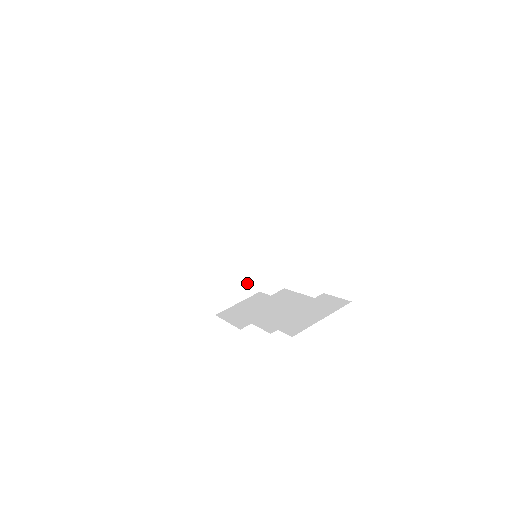
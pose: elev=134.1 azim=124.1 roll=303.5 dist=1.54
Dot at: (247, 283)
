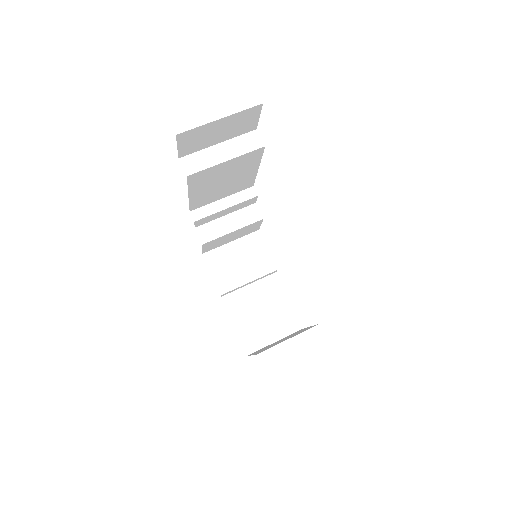
Dot at: (285, 318)
